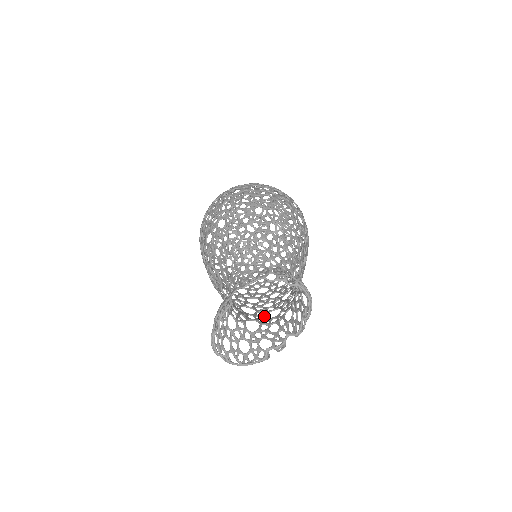
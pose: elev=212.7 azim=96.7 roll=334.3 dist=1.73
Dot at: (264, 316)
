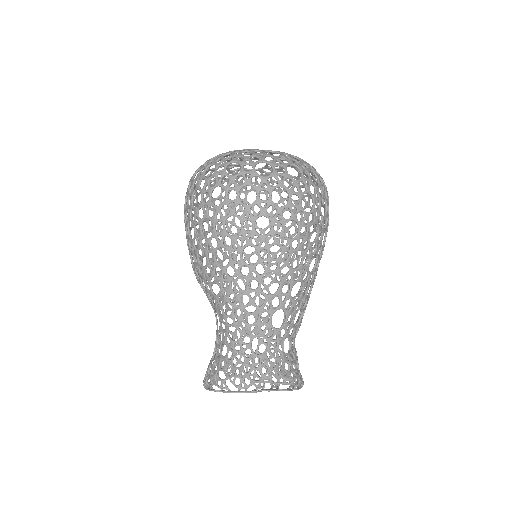
Dot at: occluded
